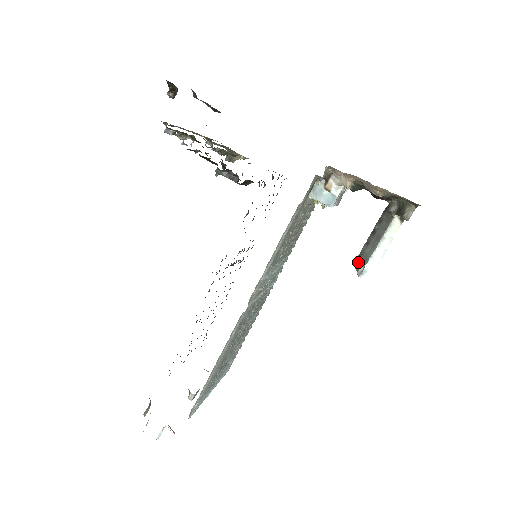
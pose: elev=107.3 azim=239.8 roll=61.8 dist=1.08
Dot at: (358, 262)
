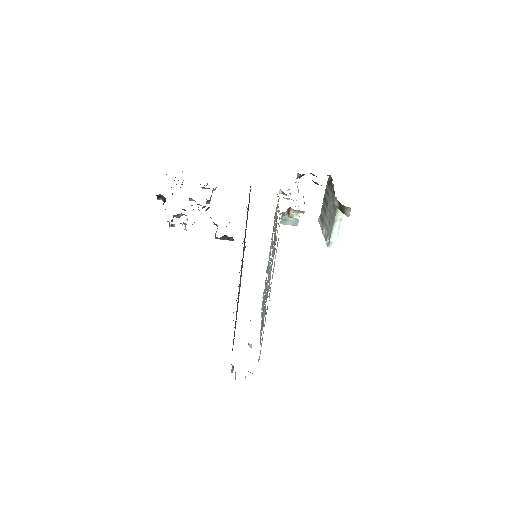
Dot at: (323, 229)
